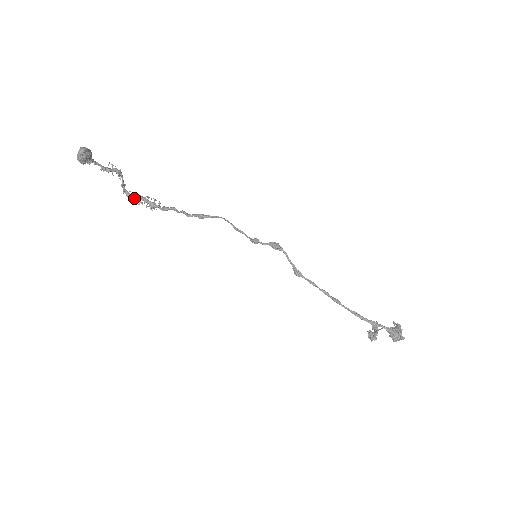
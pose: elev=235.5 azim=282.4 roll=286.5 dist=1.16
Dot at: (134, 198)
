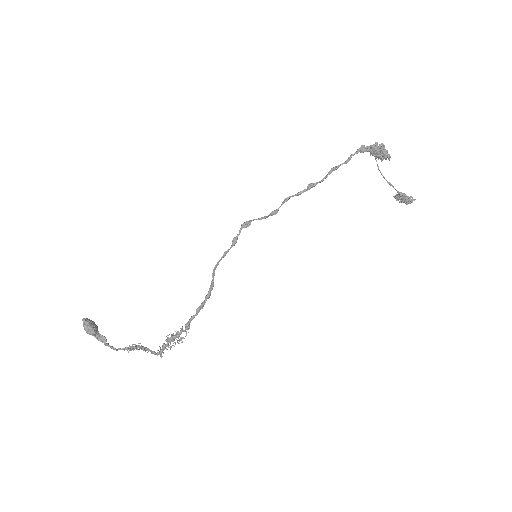
Dot at: (165, 348)
